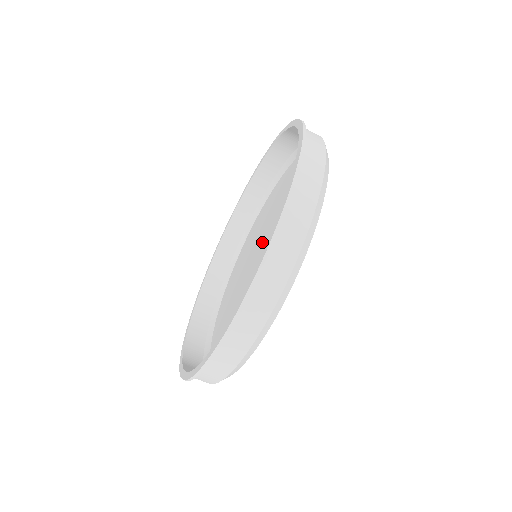
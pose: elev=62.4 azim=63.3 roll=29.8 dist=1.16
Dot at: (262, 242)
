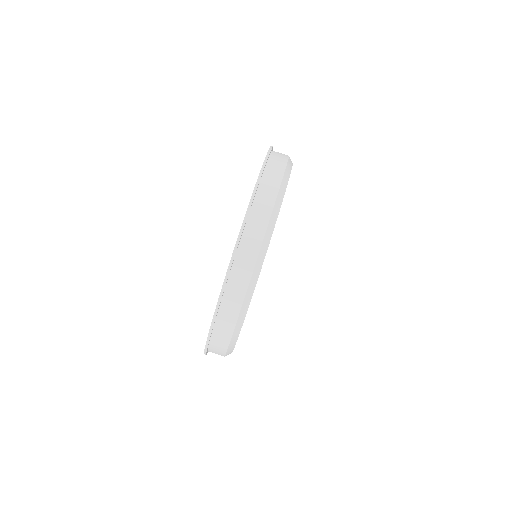
Dot at: occluded
